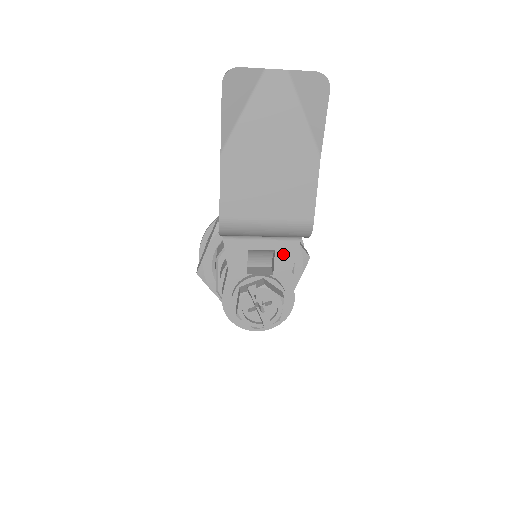
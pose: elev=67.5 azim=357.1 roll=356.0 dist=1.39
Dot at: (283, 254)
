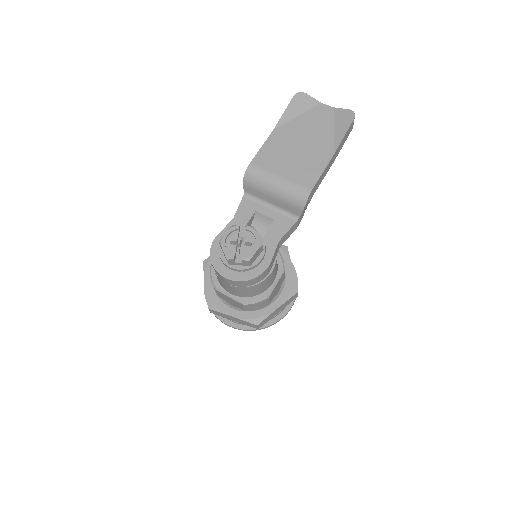
Dot at: (279, 225)
